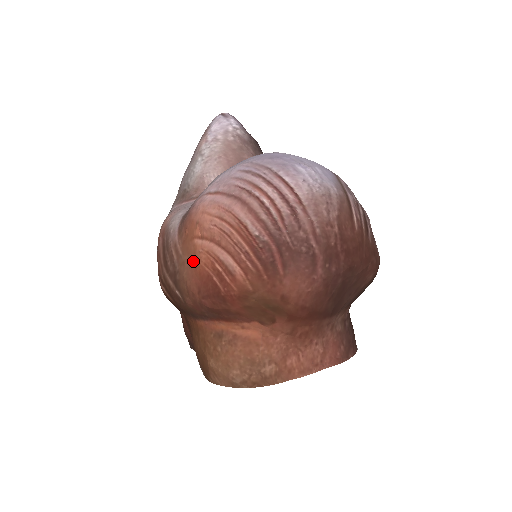
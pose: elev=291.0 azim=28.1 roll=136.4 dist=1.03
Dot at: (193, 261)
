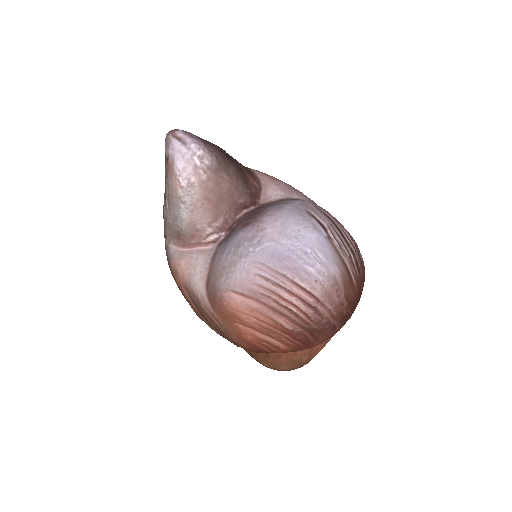
Dot at: (239, 335)
